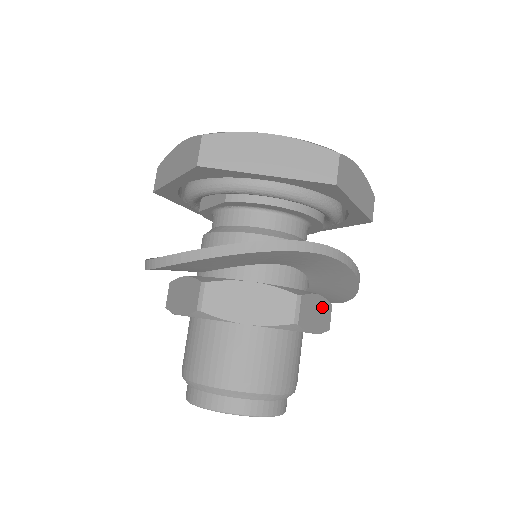
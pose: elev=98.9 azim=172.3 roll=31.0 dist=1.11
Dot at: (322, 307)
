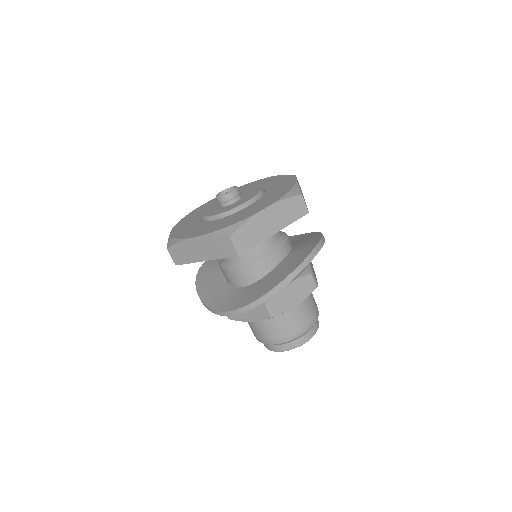
Dot at: occluded
